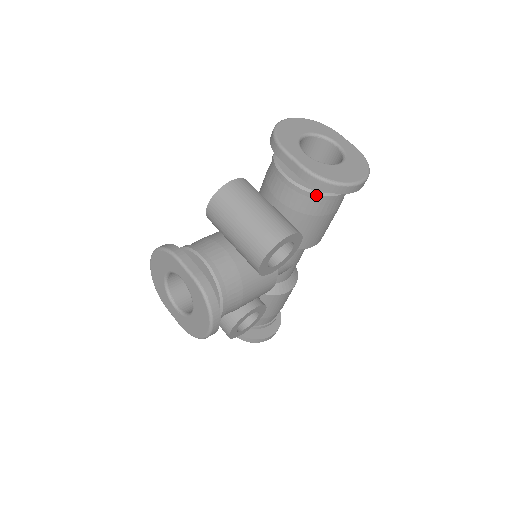
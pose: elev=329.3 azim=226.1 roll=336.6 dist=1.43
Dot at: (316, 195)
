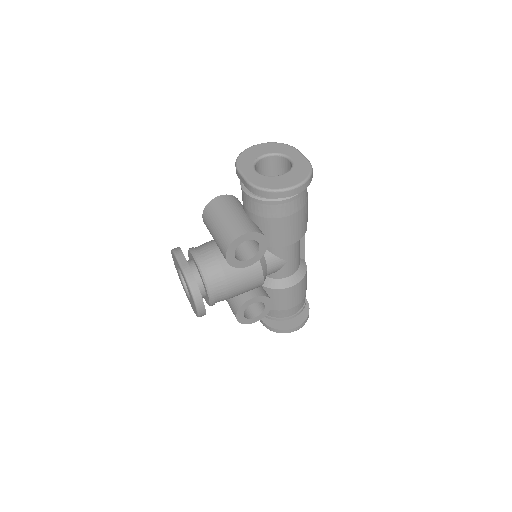
Dot at: (264, 201)
